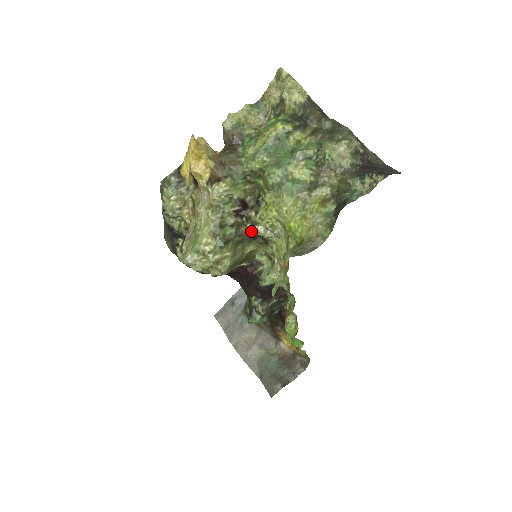
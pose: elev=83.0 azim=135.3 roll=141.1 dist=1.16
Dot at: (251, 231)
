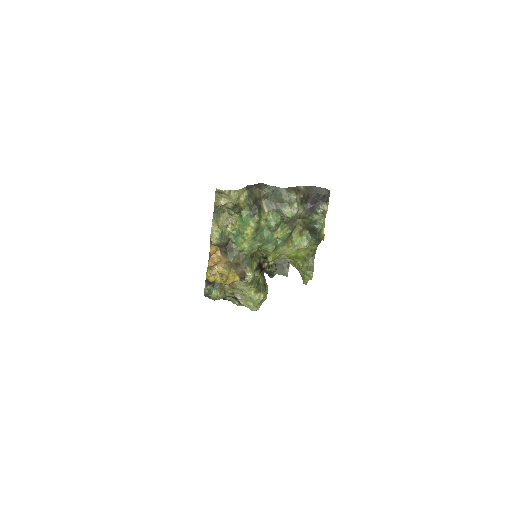
Dot at: occluded
